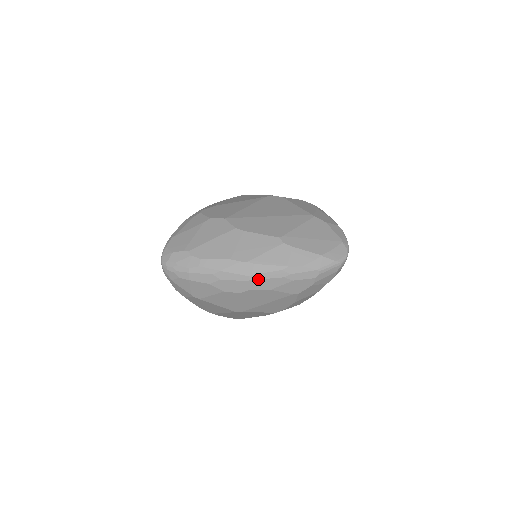
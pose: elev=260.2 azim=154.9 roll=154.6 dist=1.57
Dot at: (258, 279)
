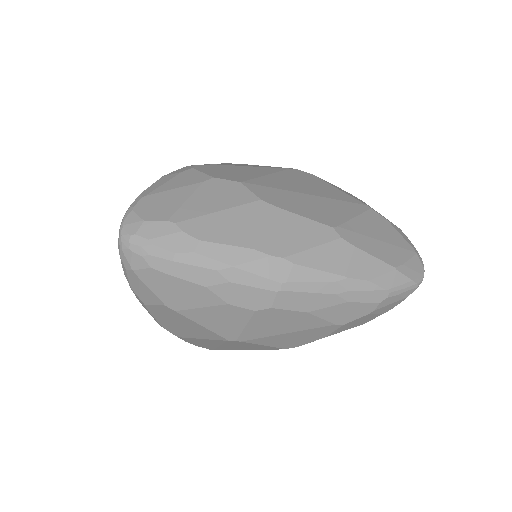
Dot at: (295, 291)
